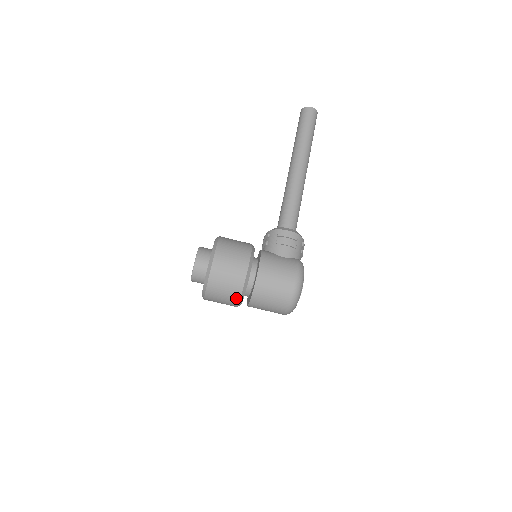
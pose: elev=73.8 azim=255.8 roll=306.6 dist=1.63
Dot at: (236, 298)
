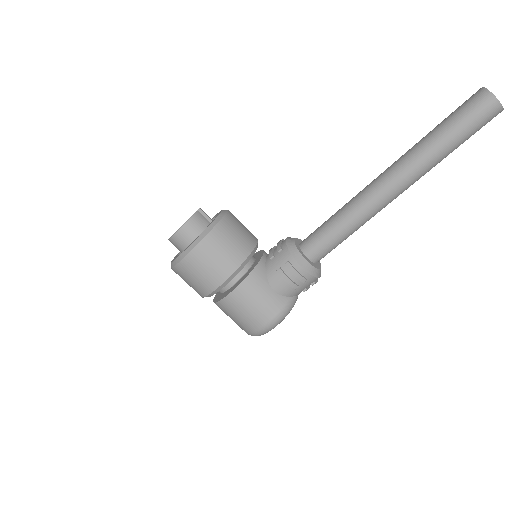
Dot at: occluded
